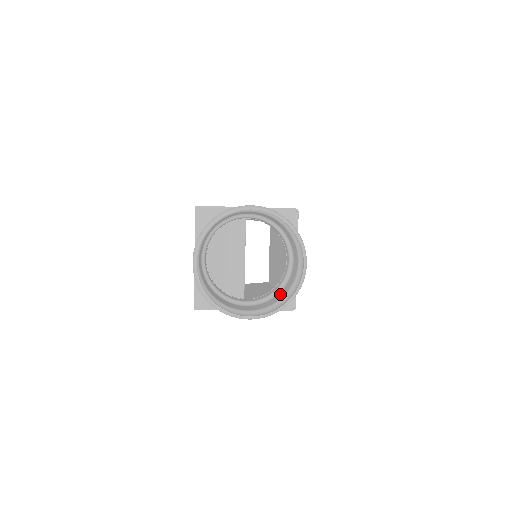
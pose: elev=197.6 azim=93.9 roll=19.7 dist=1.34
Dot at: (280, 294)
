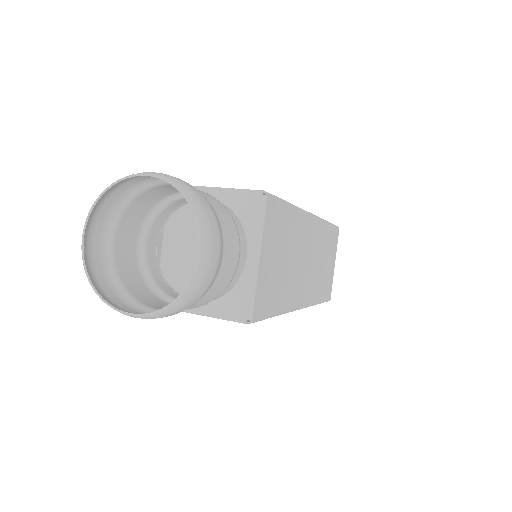
Dot at: (209, 296)
